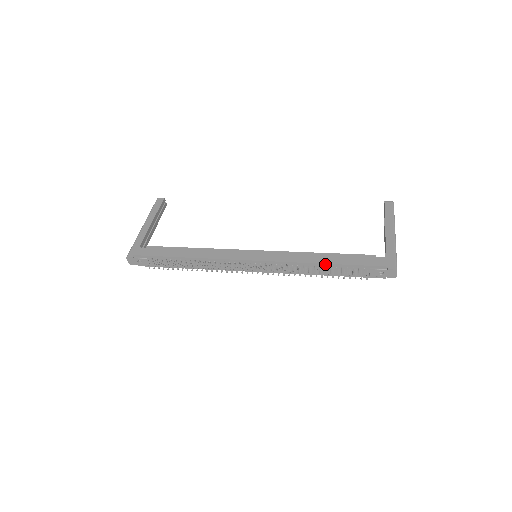
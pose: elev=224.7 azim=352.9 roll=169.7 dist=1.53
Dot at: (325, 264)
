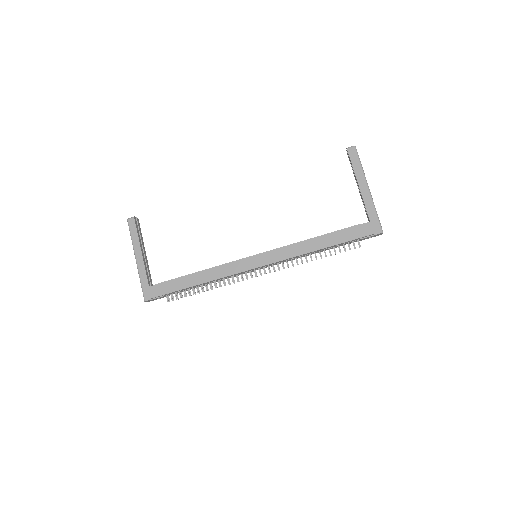
Dot at: (321, 249)
